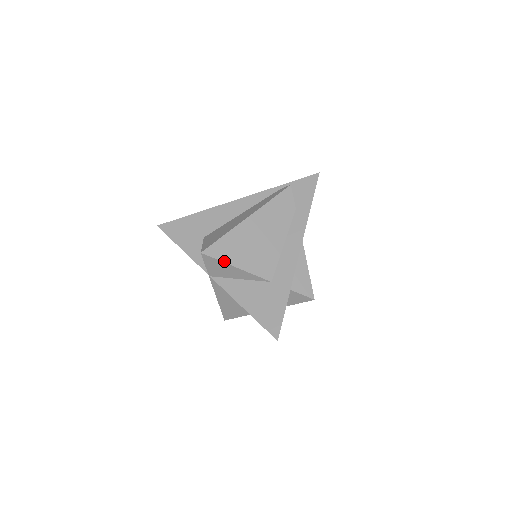
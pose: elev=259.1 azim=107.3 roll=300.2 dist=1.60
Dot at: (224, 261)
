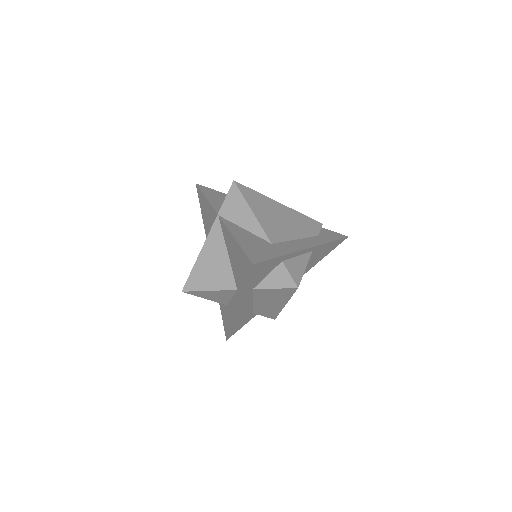
Dot at: (246, 200)
